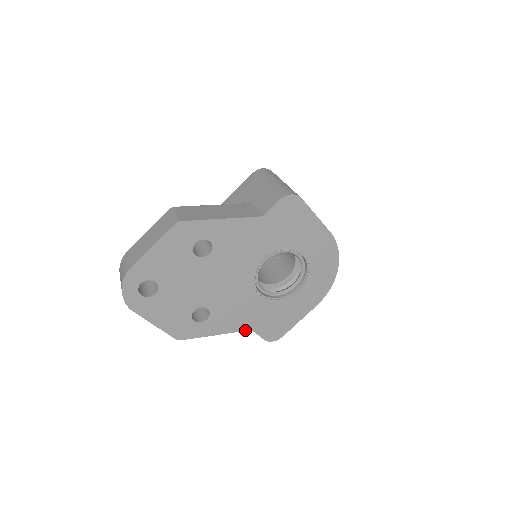
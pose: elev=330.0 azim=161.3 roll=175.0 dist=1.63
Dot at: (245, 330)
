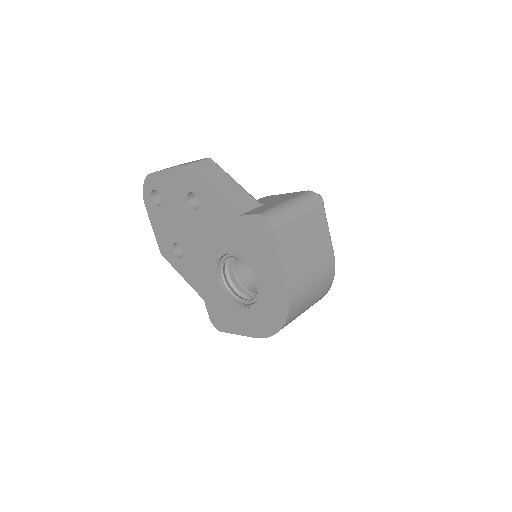
Dot at: (200, 295)
